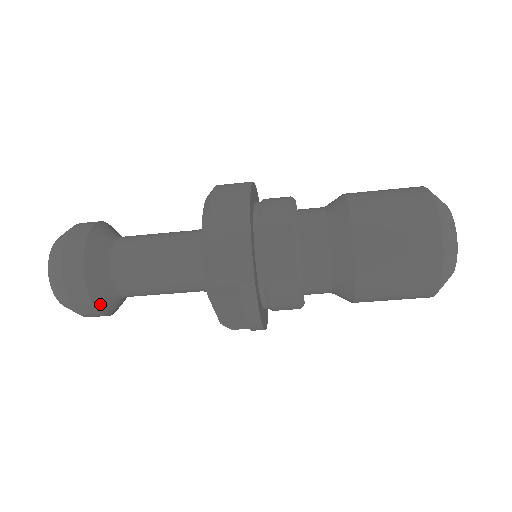
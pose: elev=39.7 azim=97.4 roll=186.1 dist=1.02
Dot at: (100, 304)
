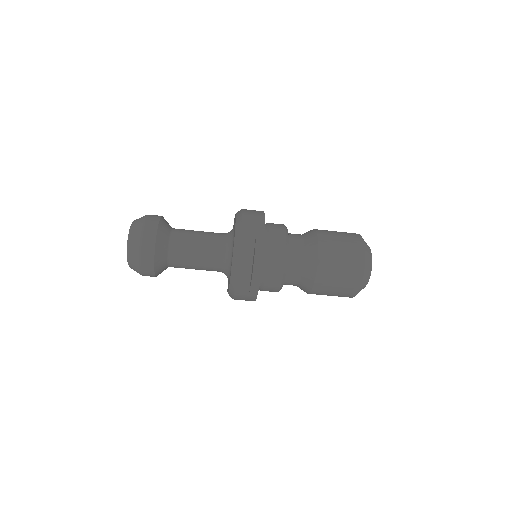
Dot at: (158, 249)
